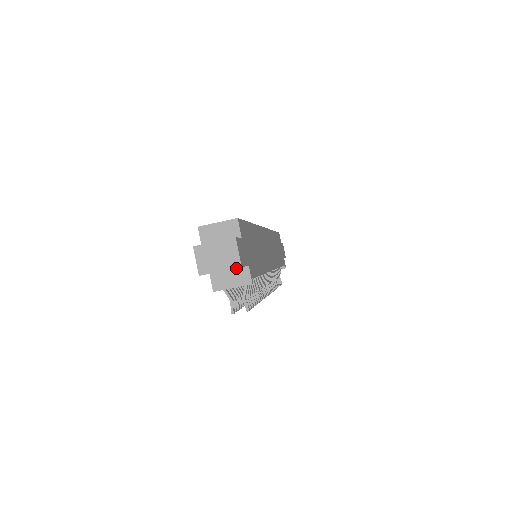
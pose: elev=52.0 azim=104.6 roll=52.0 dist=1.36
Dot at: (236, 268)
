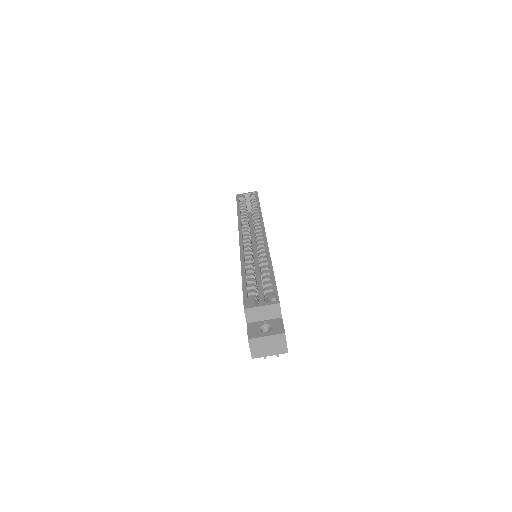
Dot at: occluded
